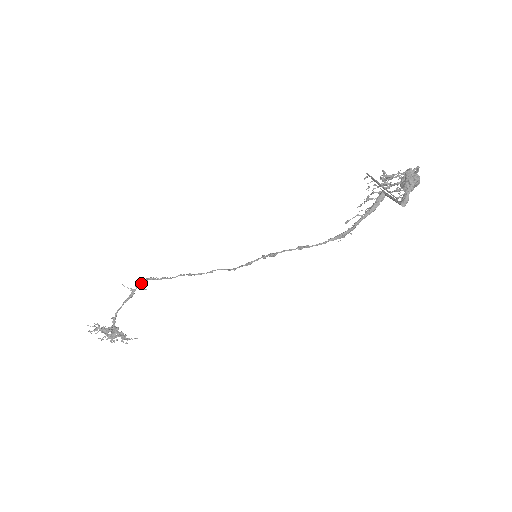
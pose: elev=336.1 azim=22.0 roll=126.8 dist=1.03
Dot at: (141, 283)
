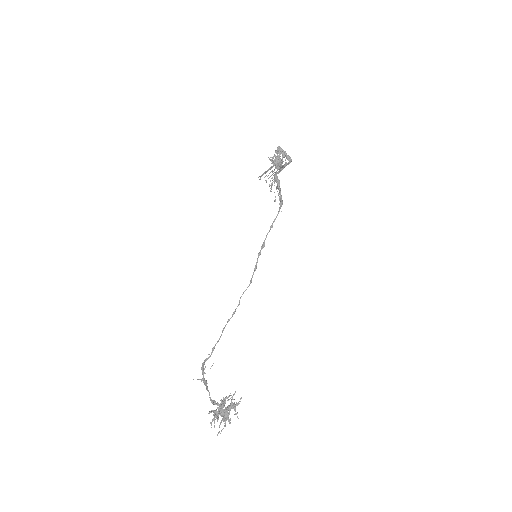
Dot at: (203, 369)
